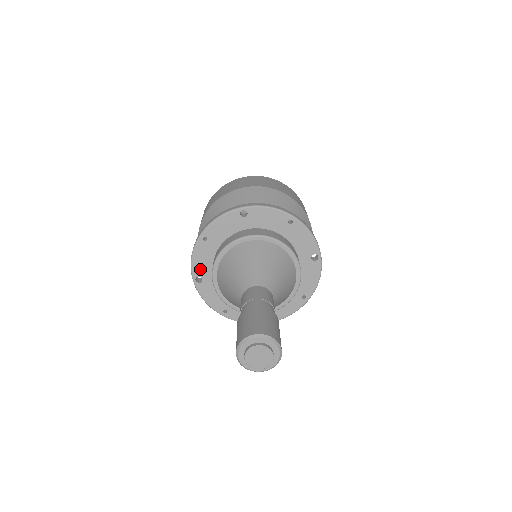
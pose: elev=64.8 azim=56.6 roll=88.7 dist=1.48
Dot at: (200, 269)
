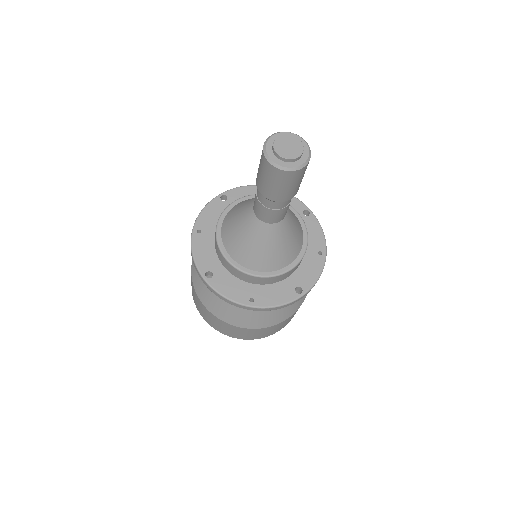
Dot at: (206, 263)
